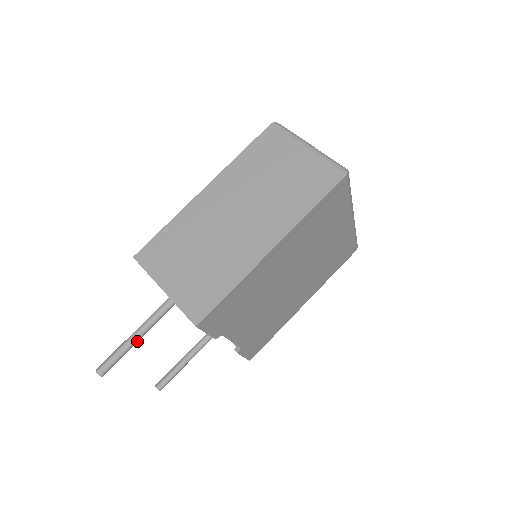
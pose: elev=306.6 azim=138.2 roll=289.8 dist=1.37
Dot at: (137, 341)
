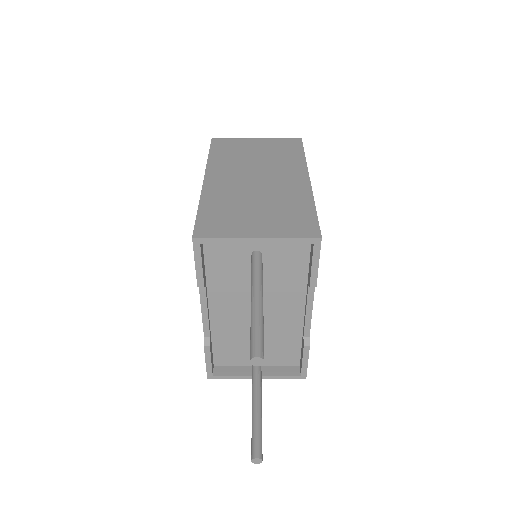
Dot at: (262, 311)
